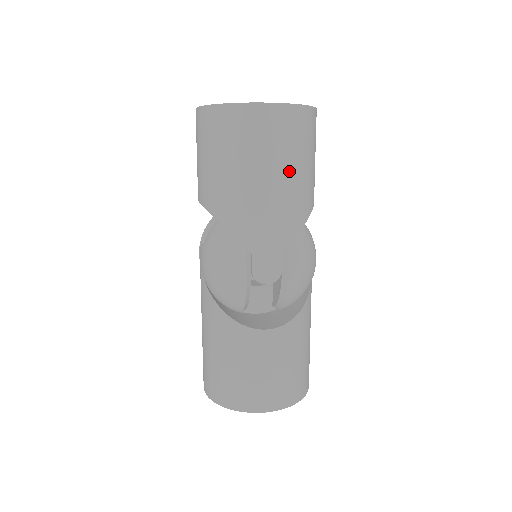
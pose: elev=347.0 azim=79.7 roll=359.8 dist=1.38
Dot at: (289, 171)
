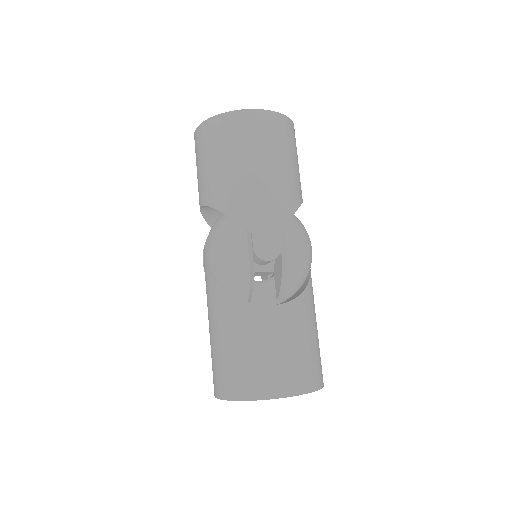
Dot at: (277, 162)
